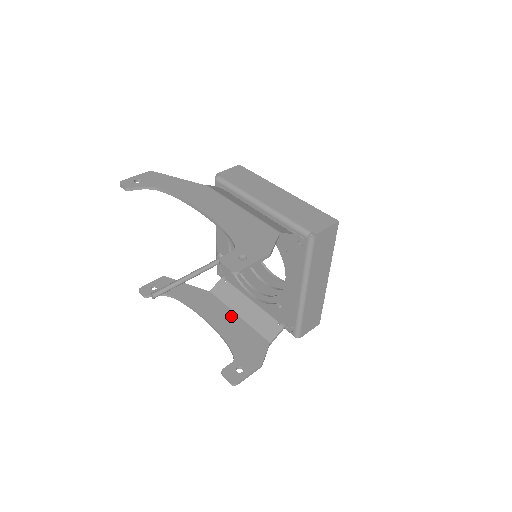
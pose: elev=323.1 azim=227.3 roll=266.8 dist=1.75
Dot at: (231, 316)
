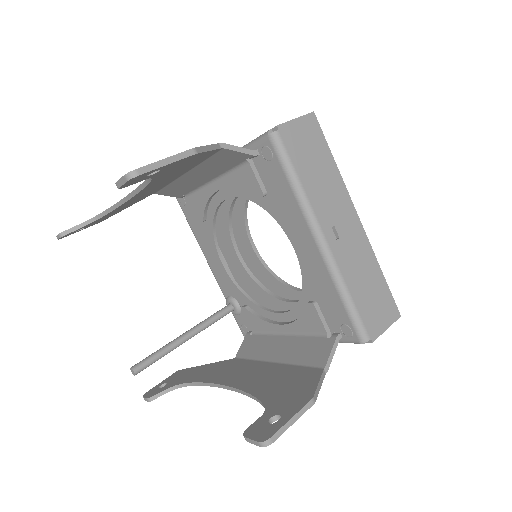
Dot at: (263, 367)
